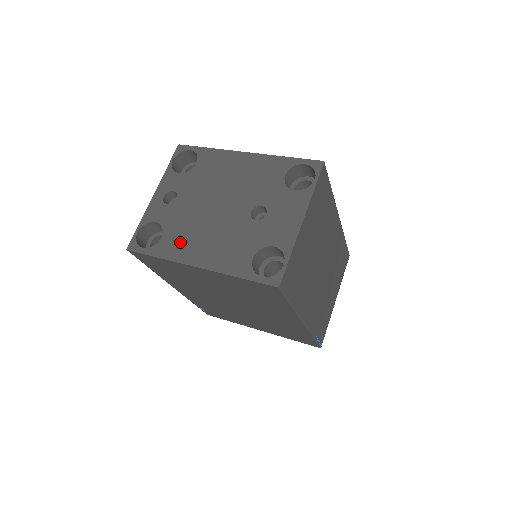
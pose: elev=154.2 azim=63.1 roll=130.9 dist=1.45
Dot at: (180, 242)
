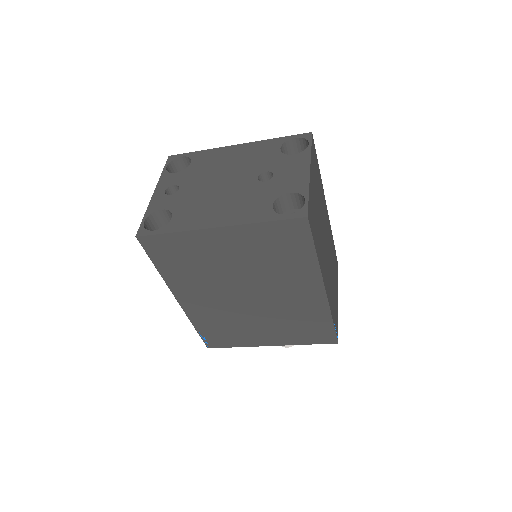
Dot at: (193, 215)
